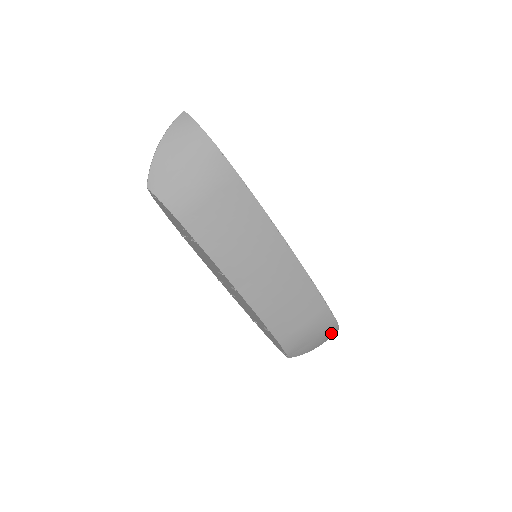
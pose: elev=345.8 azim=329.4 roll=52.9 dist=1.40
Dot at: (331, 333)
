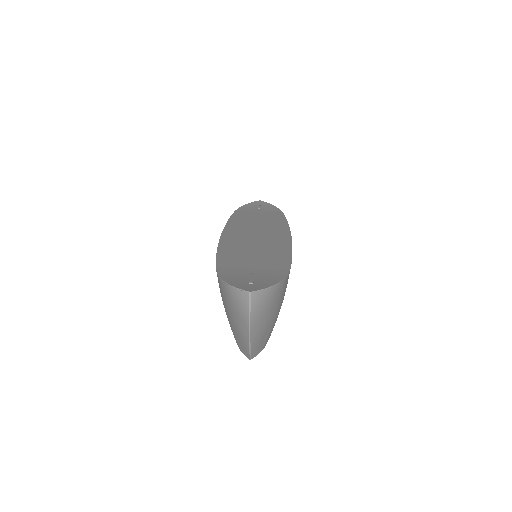
Dot at: occluded
